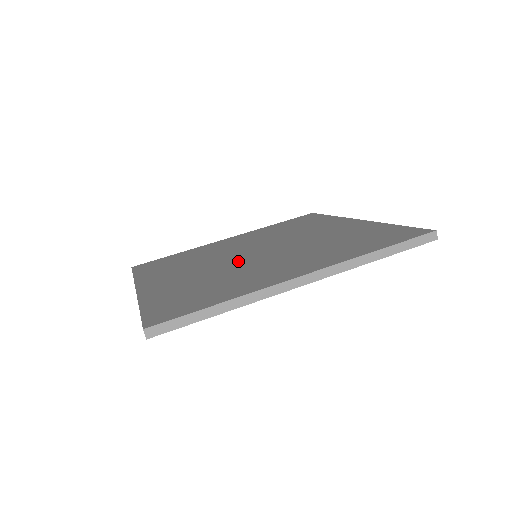
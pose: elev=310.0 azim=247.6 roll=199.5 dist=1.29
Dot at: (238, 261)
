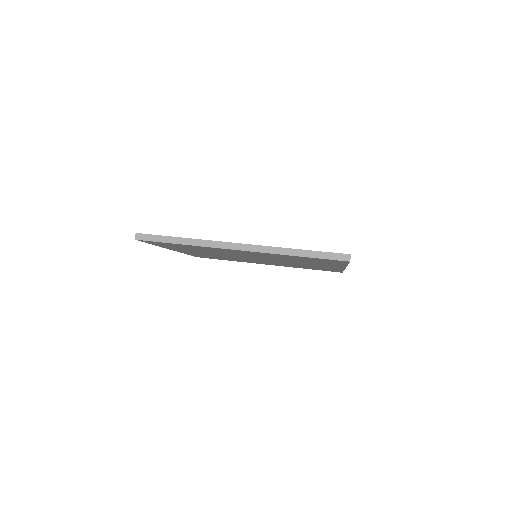
Dot at: occluded
